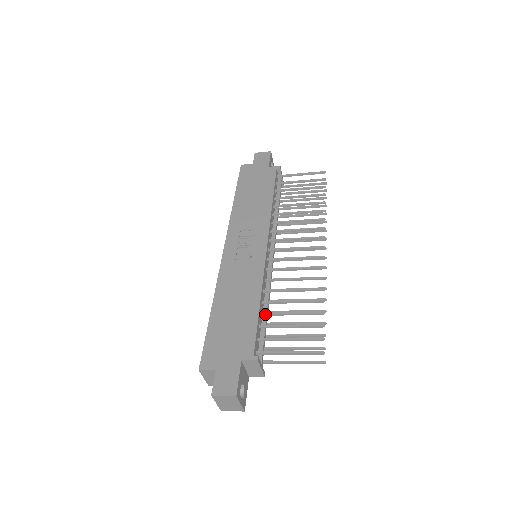
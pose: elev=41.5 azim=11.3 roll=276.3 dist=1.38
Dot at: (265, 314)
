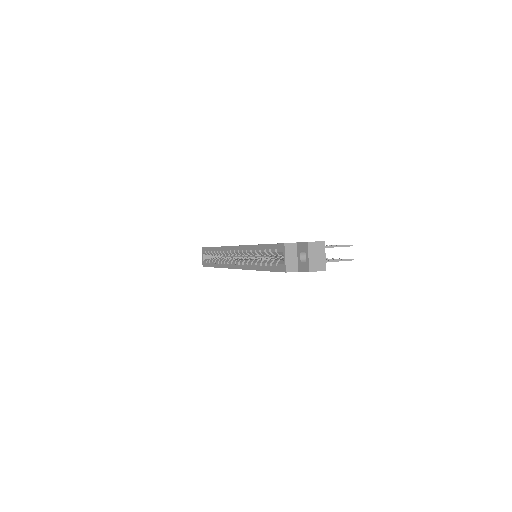
Dot at: occluded
